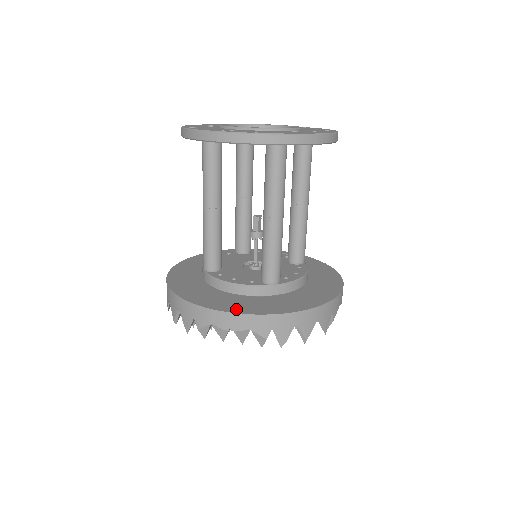
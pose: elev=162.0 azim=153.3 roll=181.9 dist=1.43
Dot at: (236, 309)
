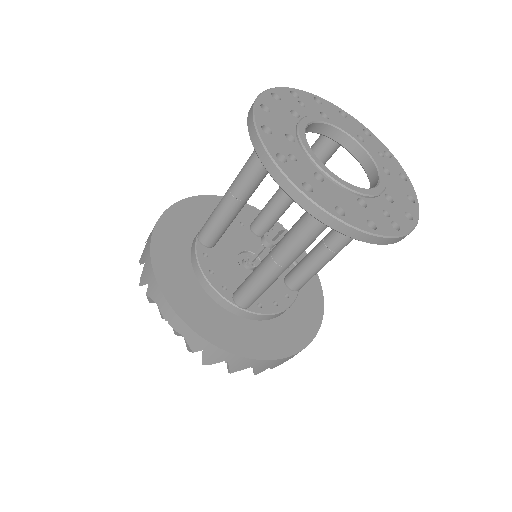
Dot at: (184, 311)
